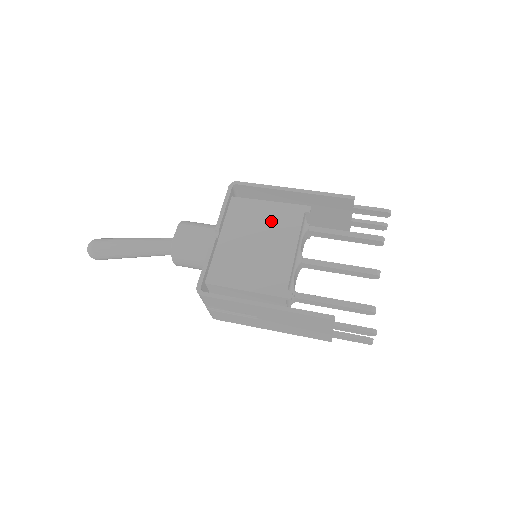
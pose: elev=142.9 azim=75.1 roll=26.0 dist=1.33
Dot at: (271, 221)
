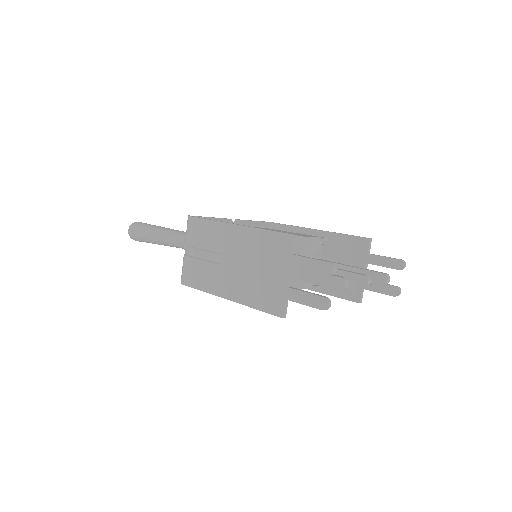
Dot at: (286, 232)
